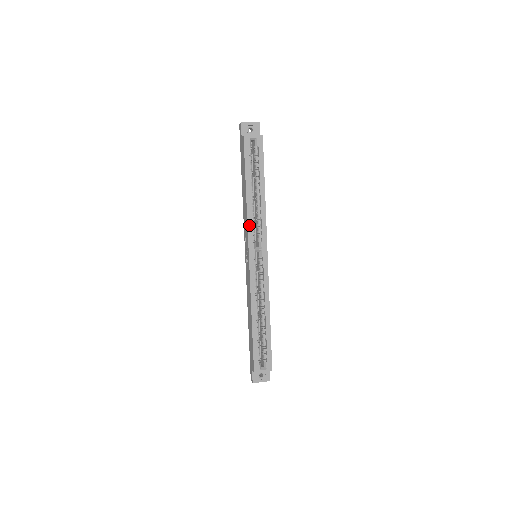
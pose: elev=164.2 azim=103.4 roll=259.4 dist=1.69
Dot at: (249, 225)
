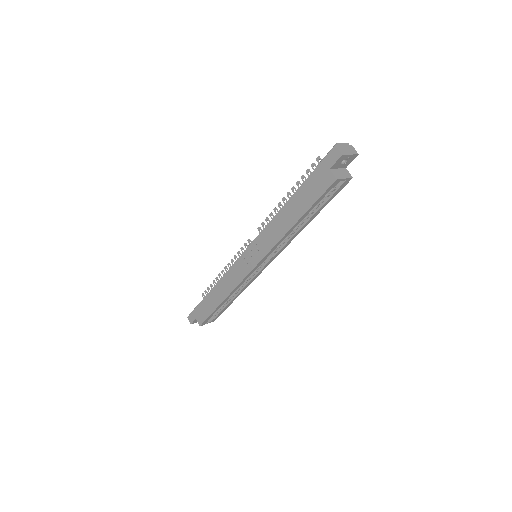
Dot at: (274, 248)
